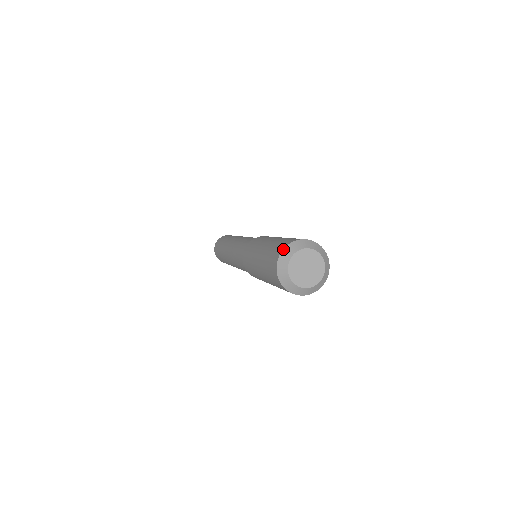
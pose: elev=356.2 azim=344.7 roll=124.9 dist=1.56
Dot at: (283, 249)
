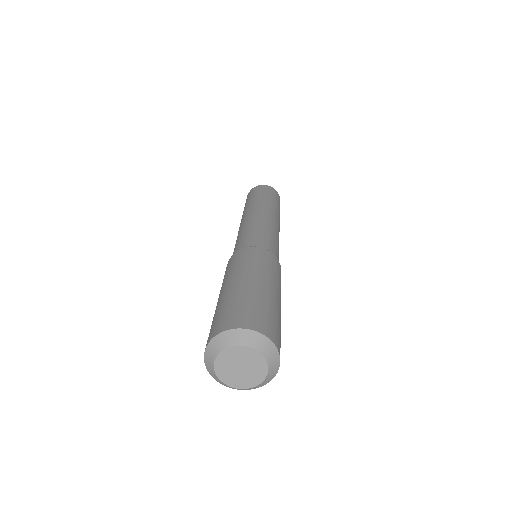
Dot at: (216, 335)
